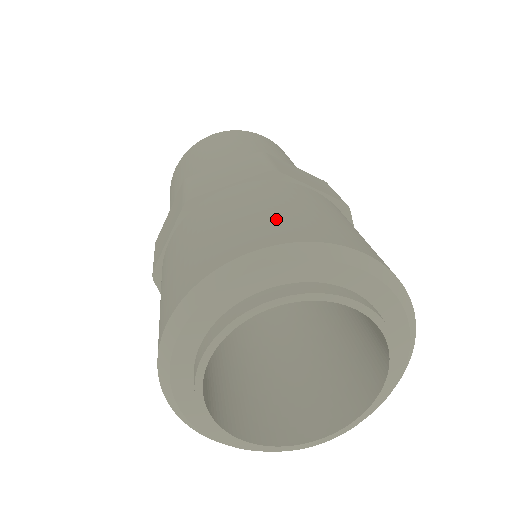
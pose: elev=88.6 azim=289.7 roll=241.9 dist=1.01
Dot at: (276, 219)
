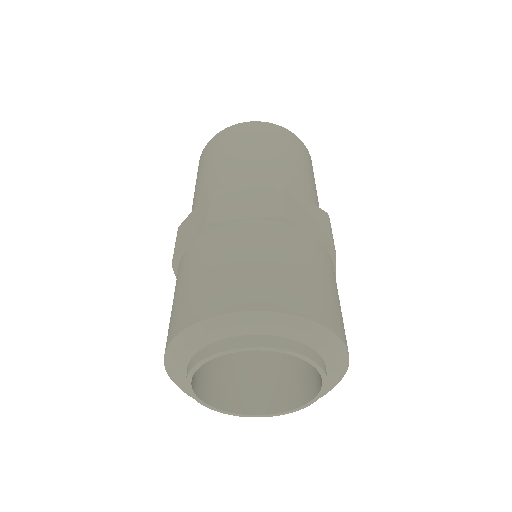
Dot at: (332, 303)
